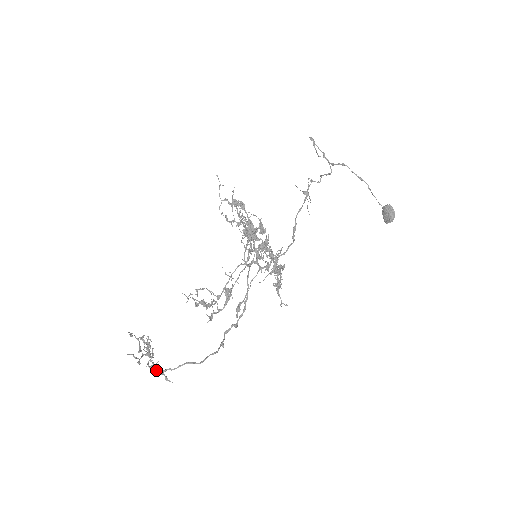
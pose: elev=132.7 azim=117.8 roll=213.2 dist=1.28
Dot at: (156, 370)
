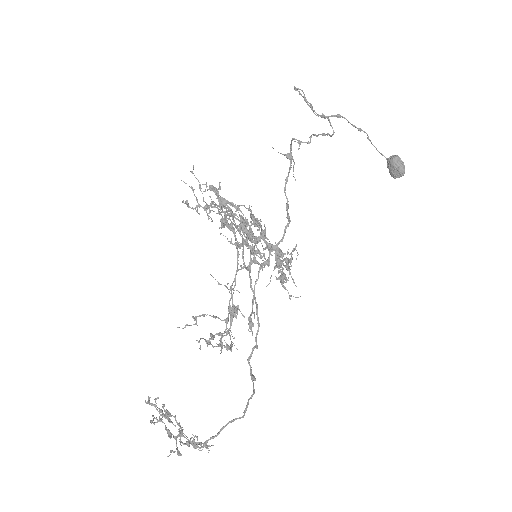
Dot at: (194, 445)
